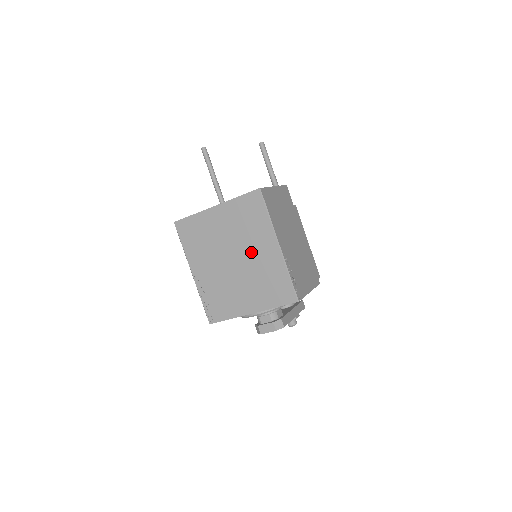
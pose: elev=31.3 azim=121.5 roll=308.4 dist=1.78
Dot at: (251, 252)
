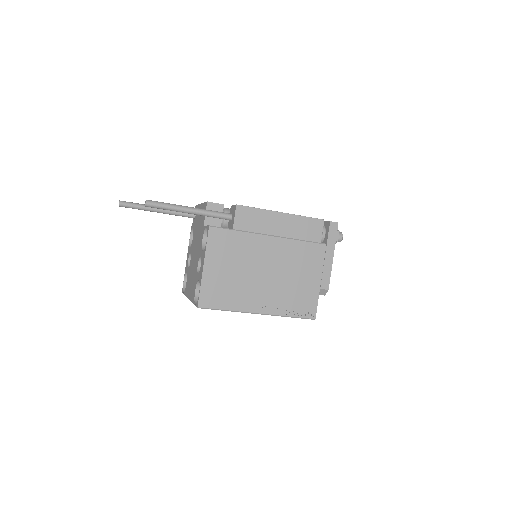
Dot at: occluded
